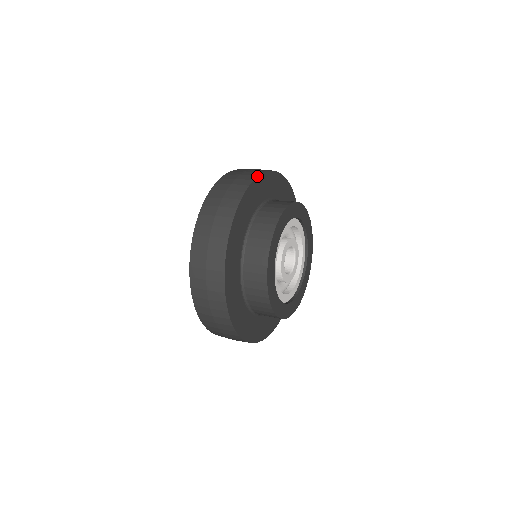
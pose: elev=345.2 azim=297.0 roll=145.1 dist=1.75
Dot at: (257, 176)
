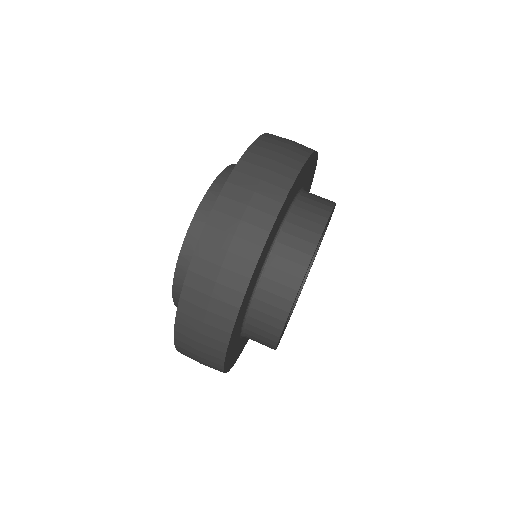
Dot at: (276, 218)
